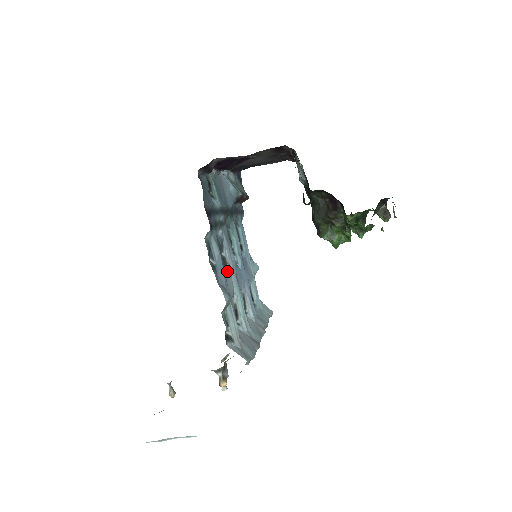
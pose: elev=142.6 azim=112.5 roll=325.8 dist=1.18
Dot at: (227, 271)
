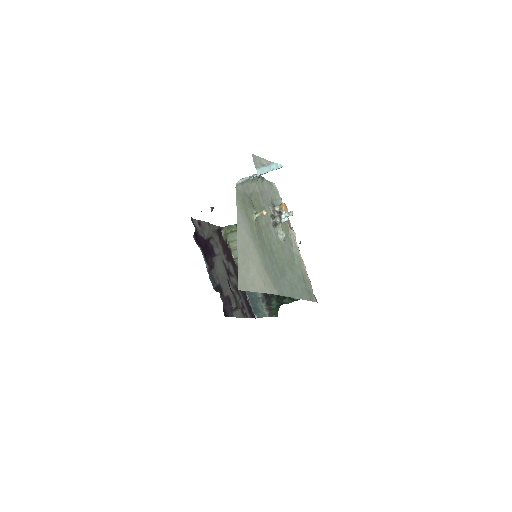
Dot at: occluded
